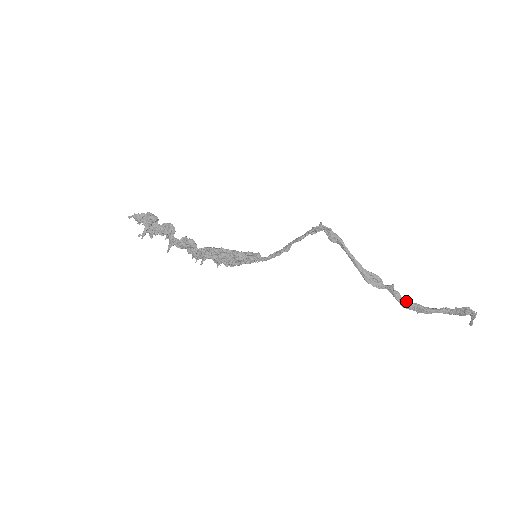
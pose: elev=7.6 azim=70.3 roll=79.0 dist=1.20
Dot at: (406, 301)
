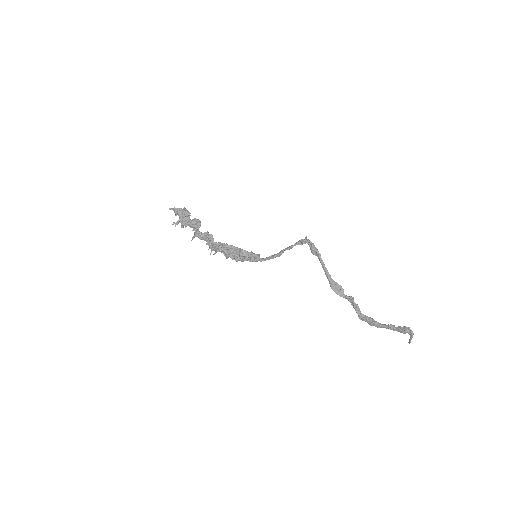
Dot at: (363, 314)
